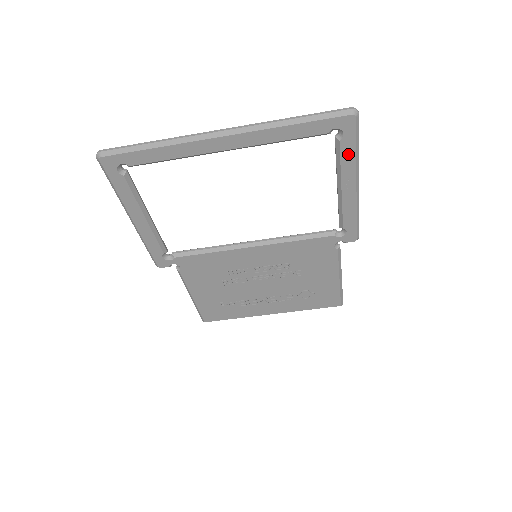
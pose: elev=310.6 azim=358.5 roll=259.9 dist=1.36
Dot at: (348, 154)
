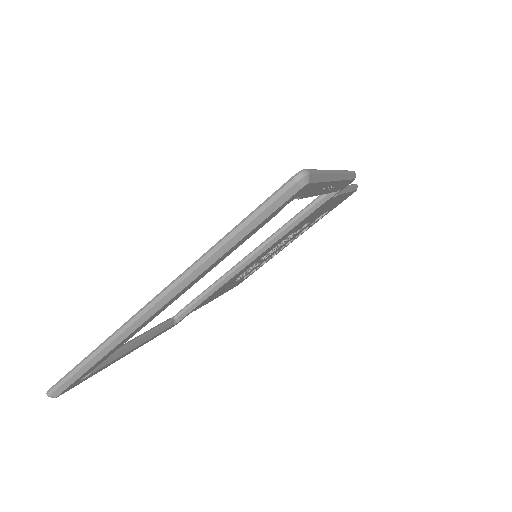
Dot at: (315, 190)
